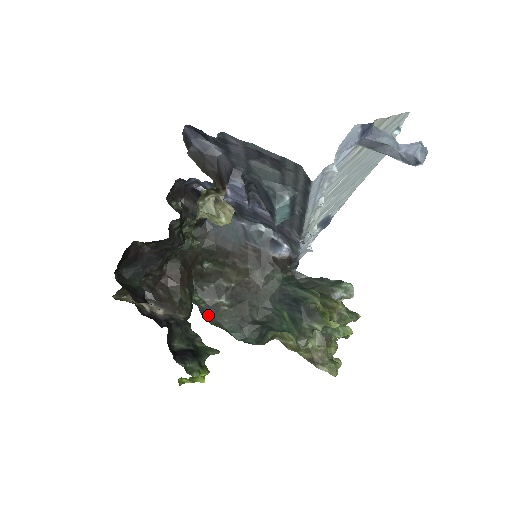
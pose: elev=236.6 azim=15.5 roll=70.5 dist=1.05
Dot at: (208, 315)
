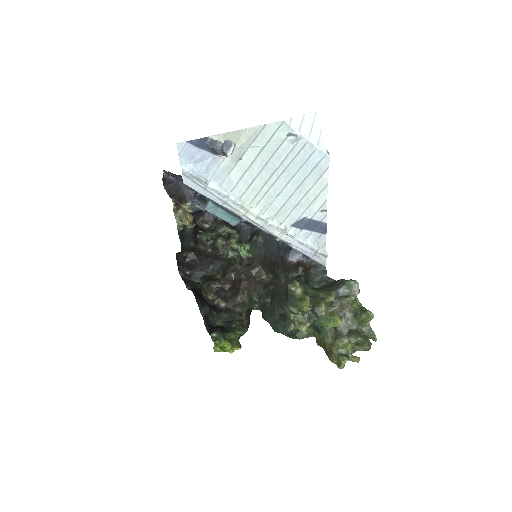
Dot at: (262, 312)
